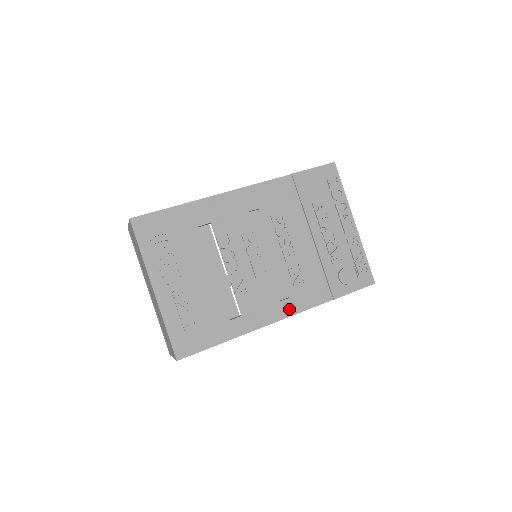
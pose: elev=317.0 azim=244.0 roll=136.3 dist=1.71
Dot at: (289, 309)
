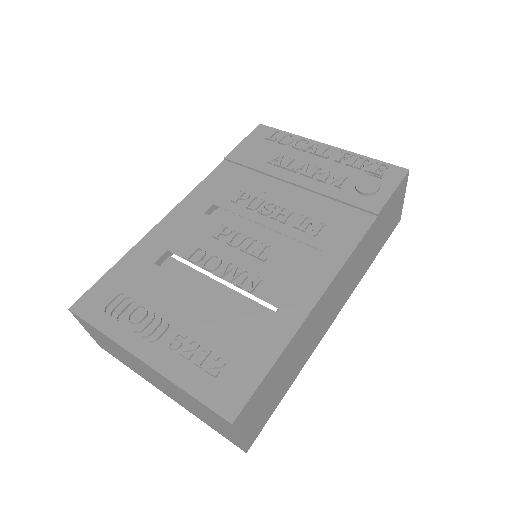
Dot at: (333, 261)
